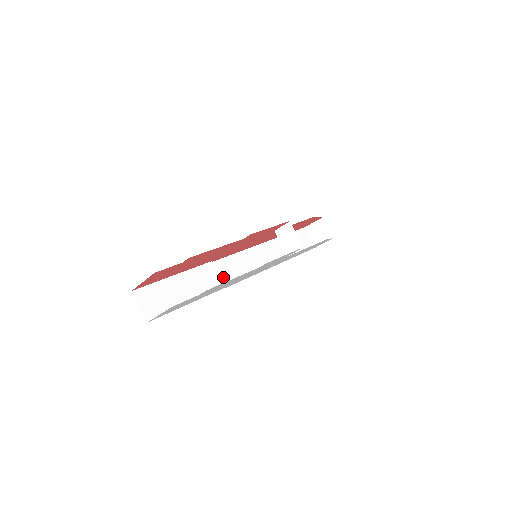
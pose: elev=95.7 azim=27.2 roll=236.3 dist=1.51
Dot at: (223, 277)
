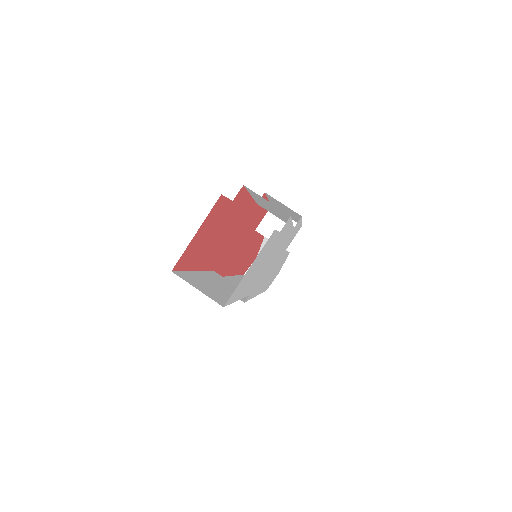
Dot at: occluded
